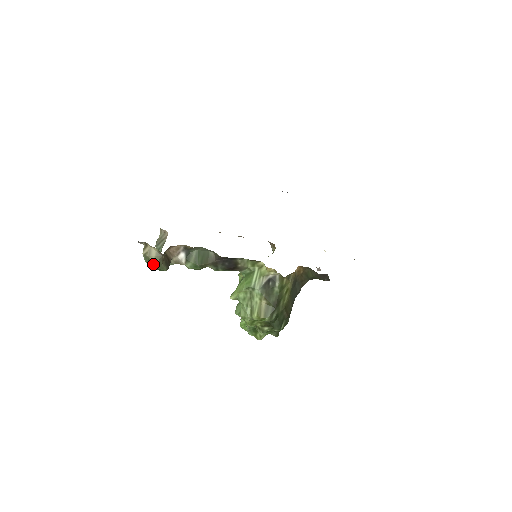
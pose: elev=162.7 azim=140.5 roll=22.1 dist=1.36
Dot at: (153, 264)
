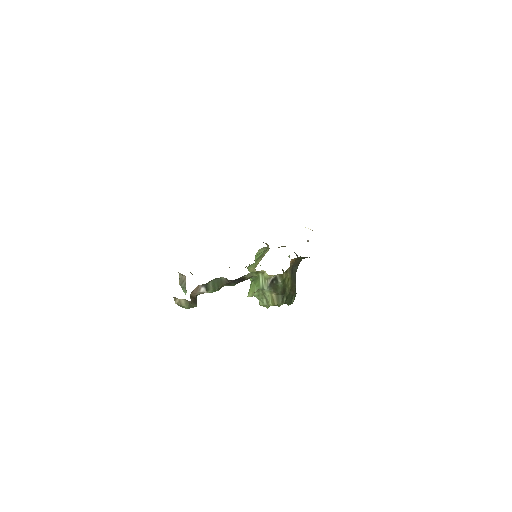
Dot at: (186, 308)
